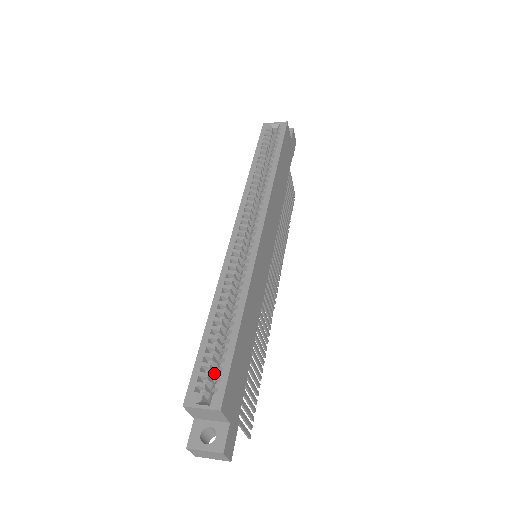
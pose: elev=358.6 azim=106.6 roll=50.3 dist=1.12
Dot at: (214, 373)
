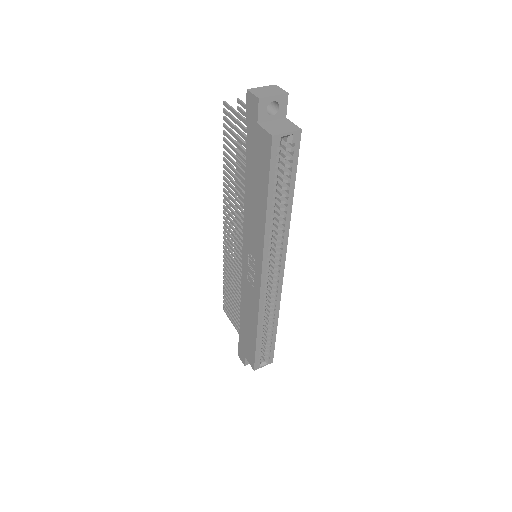
Dot at: occluded
